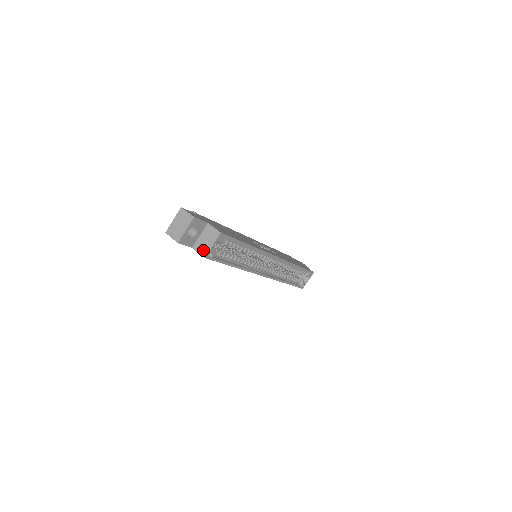
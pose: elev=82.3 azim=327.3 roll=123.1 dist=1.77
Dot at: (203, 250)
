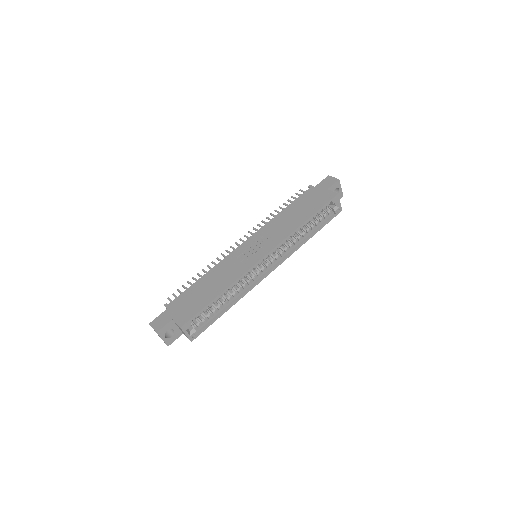
Dot at: occluded
